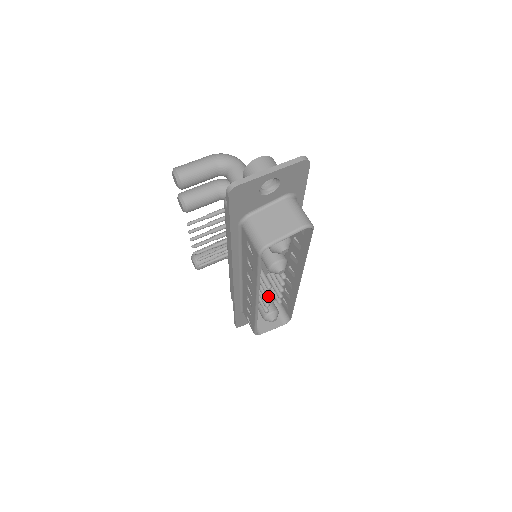
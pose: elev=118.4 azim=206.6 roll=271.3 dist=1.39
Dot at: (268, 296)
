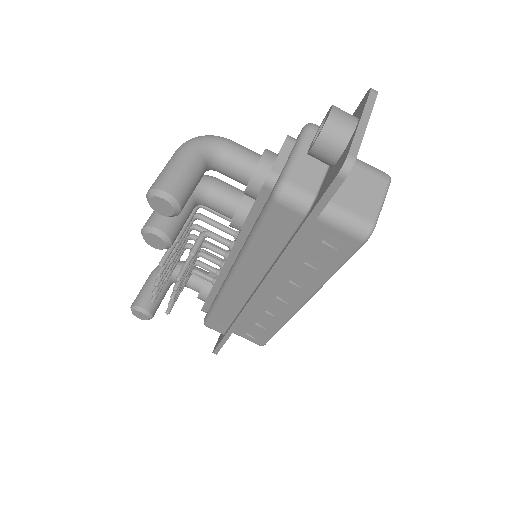
Dot at: occluded
